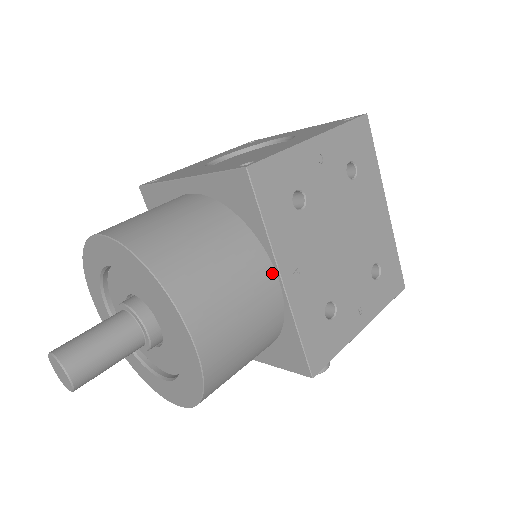
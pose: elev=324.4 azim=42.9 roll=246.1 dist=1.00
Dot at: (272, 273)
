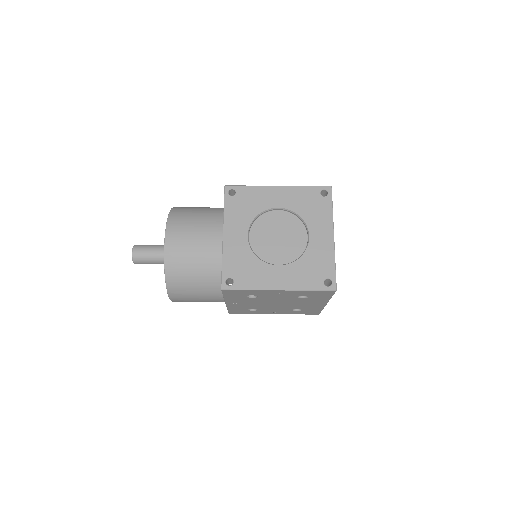
Dot at: (223, 300)
